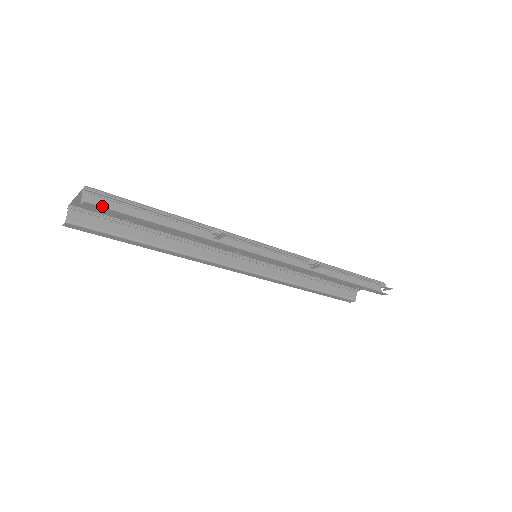
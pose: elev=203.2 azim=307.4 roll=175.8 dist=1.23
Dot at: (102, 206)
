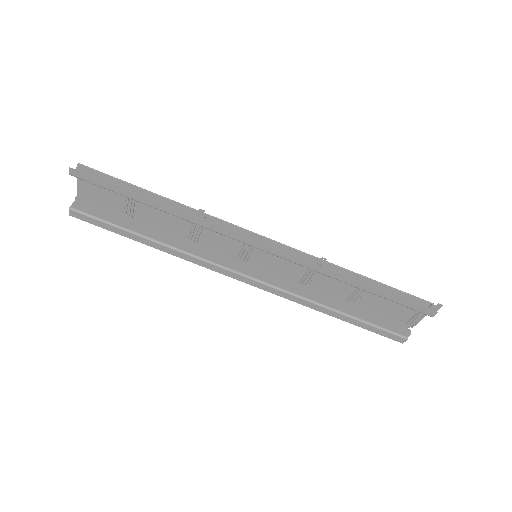
Dot at: (89, 179)
